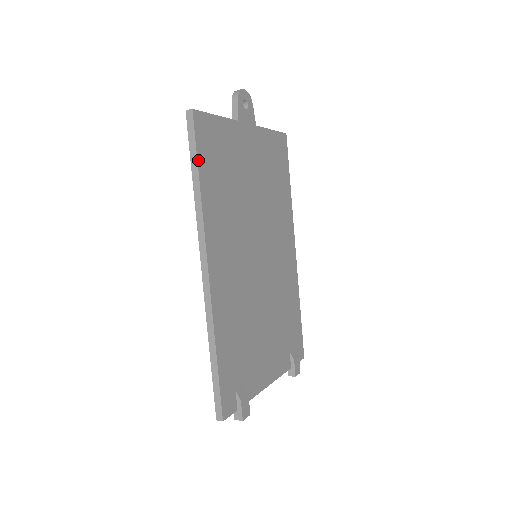
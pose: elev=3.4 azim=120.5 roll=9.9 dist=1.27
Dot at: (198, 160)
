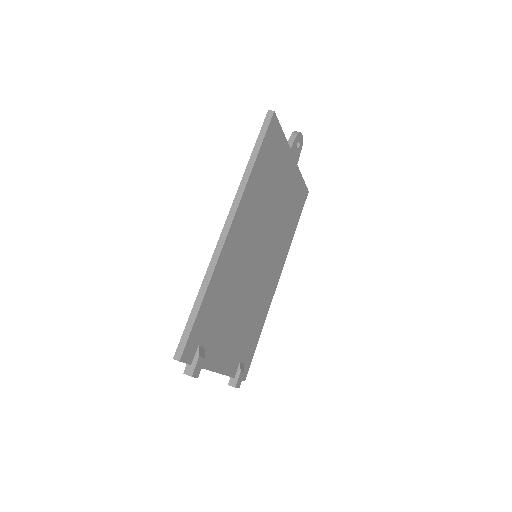
Dot at: (262, 145)
